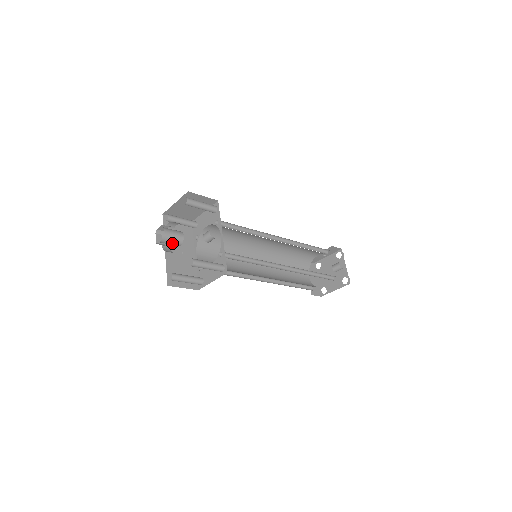
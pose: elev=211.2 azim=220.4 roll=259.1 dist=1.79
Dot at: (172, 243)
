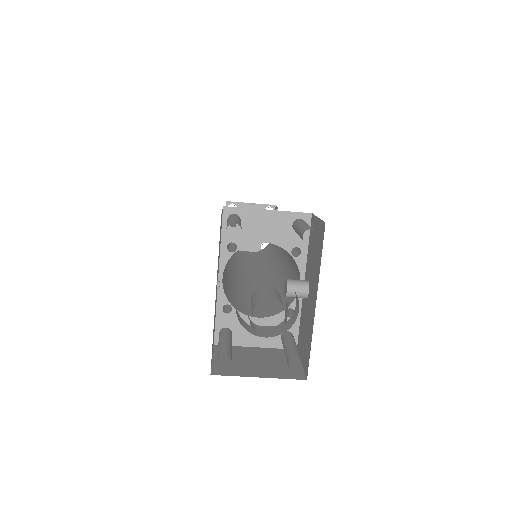
Dot at: occluded
